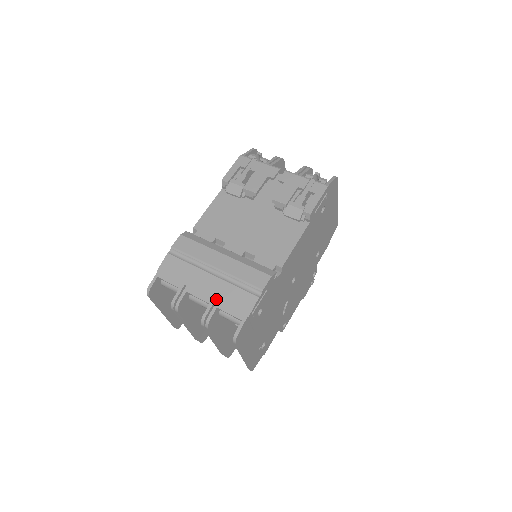
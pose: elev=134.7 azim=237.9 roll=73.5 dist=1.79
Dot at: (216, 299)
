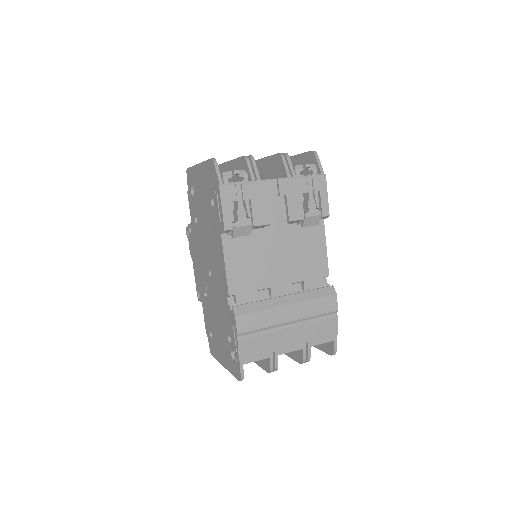
Dot at: (306, 342)
